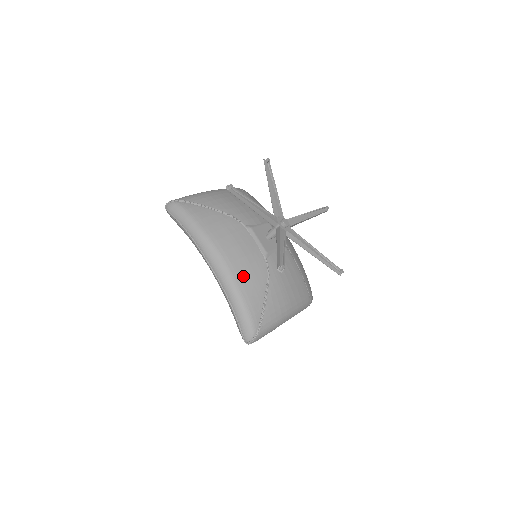
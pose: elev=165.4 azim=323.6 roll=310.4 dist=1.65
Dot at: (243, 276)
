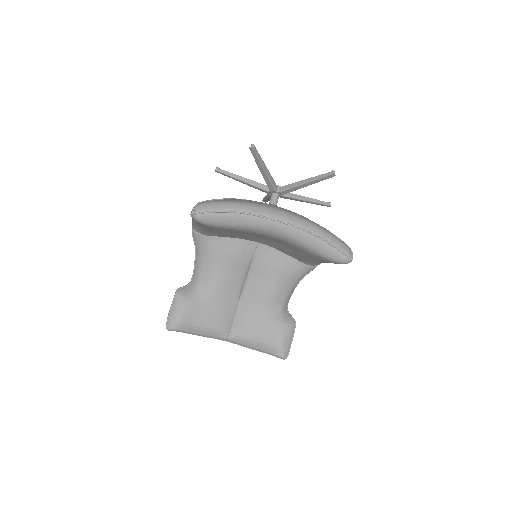
Dot at: occluded
